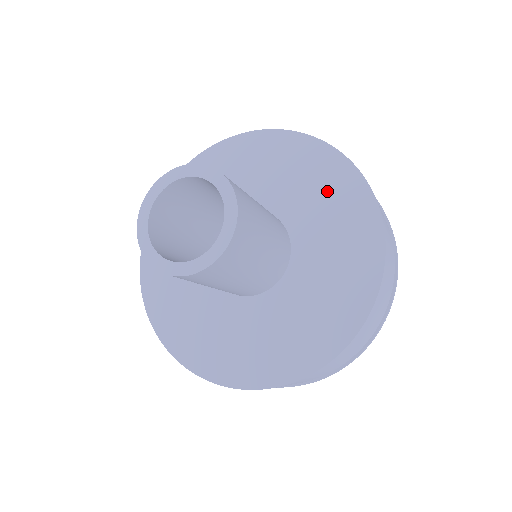
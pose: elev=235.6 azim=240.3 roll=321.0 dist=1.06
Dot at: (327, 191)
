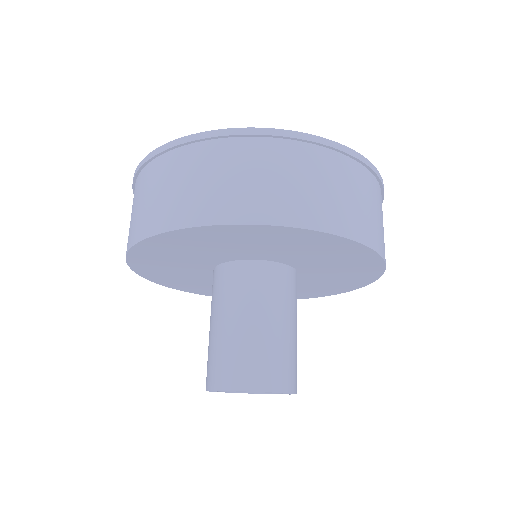
Dot at: (349, 267)
